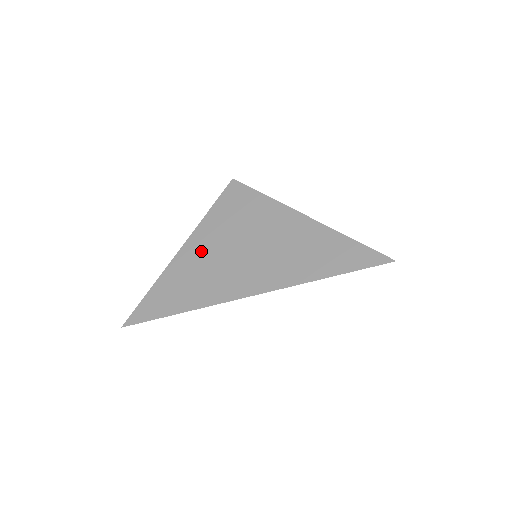
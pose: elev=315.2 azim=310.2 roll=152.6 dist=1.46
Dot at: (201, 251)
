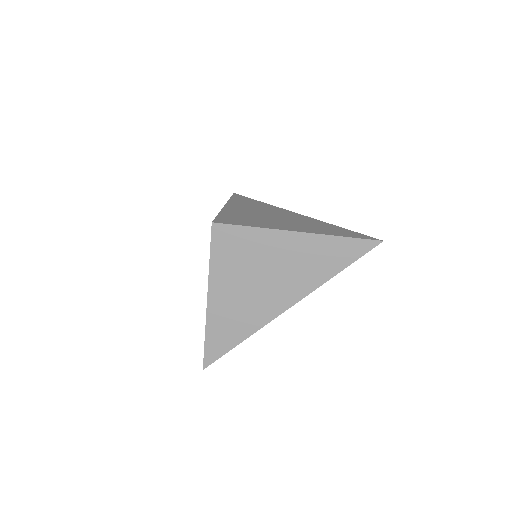
Dot at: (226, 294)
